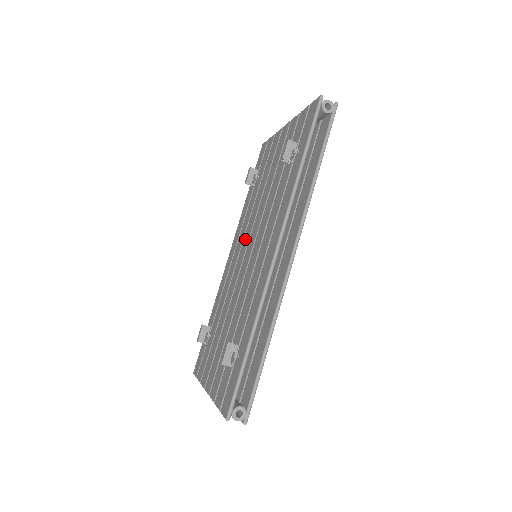
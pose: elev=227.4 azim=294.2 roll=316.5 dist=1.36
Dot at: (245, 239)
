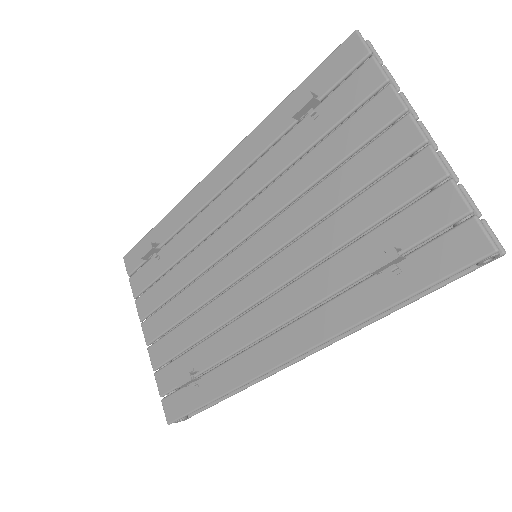
Dot at: (251, 213)
